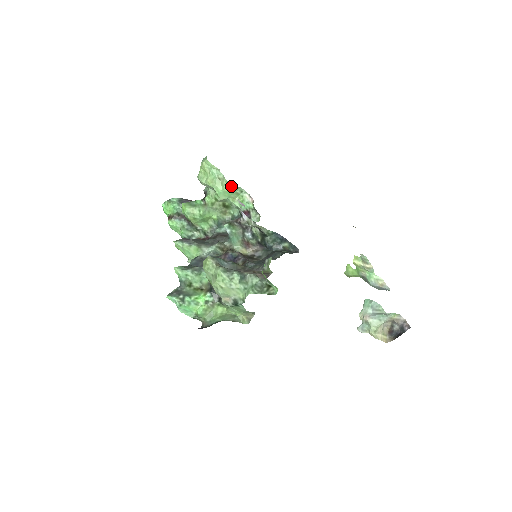
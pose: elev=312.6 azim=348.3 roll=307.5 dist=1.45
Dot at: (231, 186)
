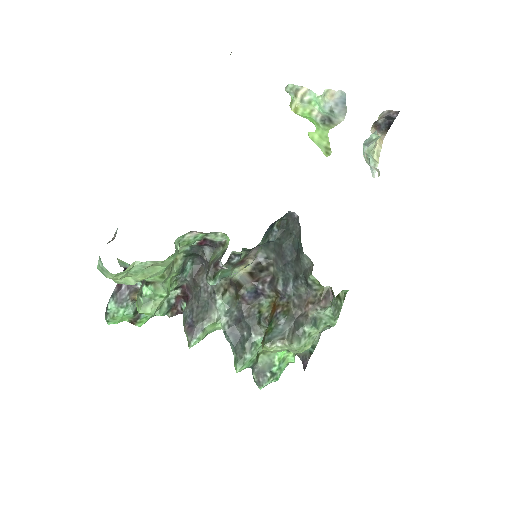
Dot at: (171, 257)
